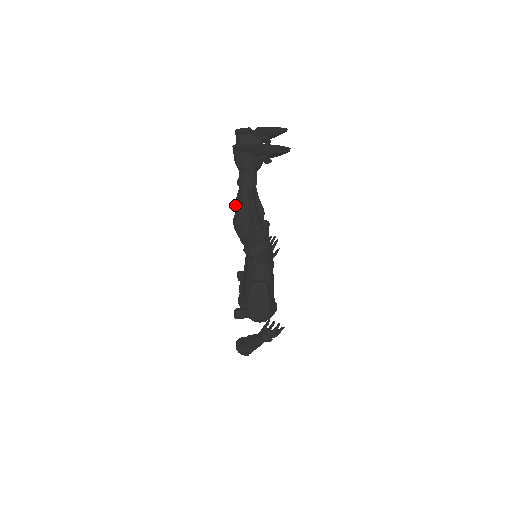
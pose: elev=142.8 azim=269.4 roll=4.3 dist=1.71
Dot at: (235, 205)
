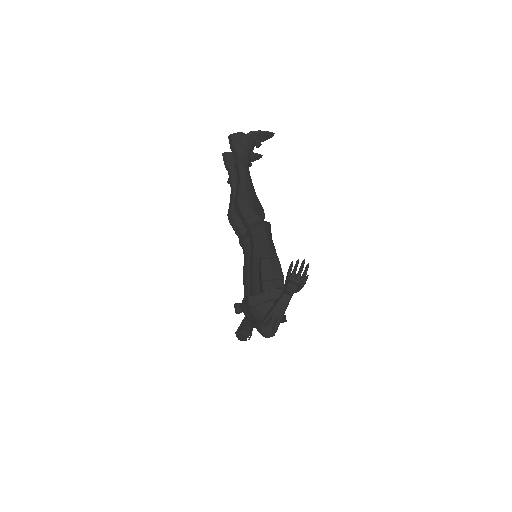
Dot at: (228, 218)
